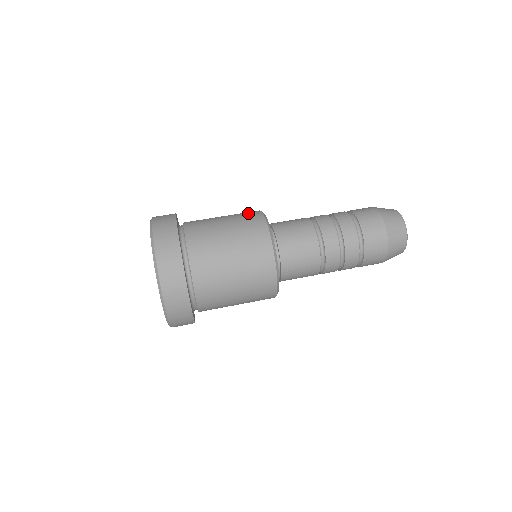
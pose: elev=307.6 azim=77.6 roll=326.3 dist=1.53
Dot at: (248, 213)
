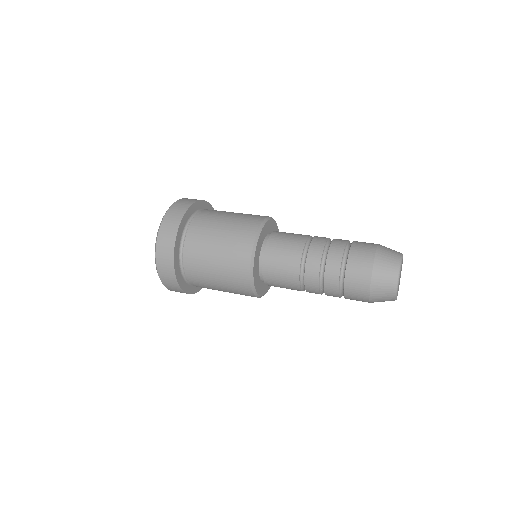
Dot at: (249, 222)
